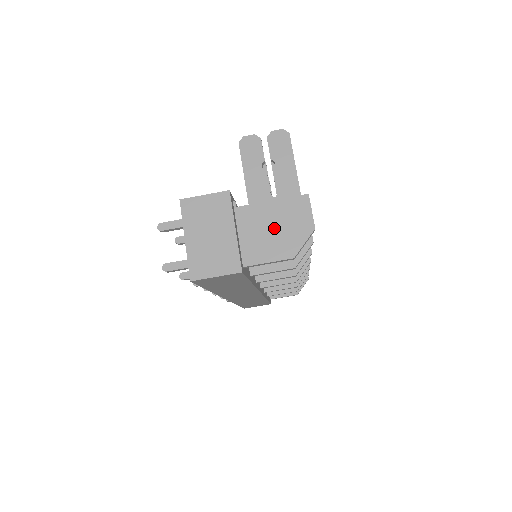
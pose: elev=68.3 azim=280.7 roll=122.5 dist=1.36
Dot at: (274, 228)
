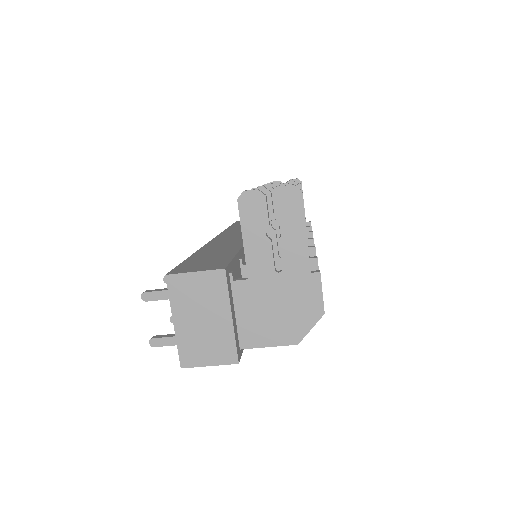
Dot at: (277, 309)
